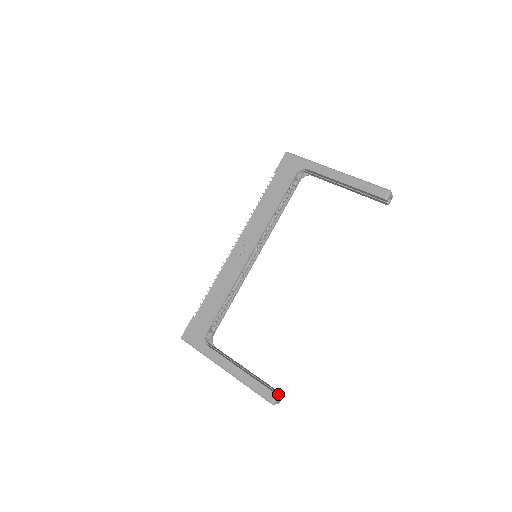
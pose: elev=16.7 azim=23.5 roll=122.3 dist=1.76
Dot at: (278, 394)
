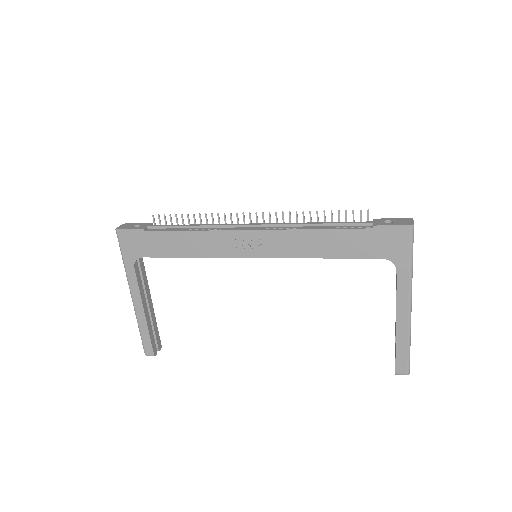
Dot at: (156, 353)
